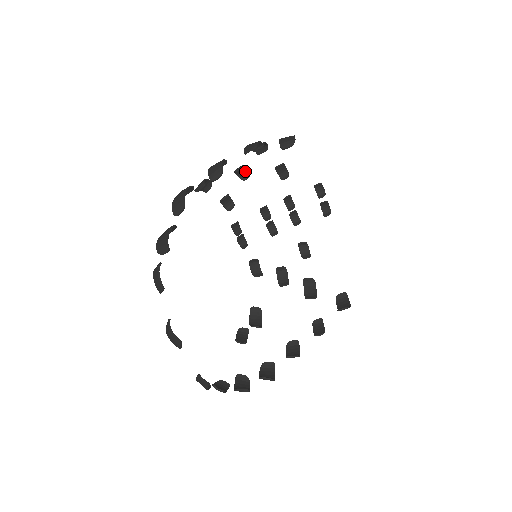
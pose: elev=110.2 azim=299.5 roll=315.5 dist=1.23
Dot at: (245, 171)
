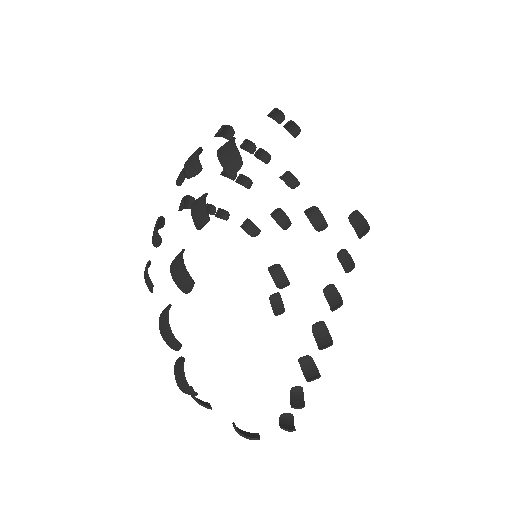
Dot at: occluded
